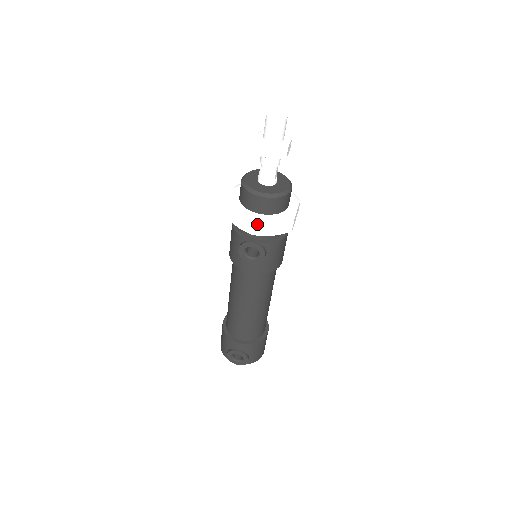
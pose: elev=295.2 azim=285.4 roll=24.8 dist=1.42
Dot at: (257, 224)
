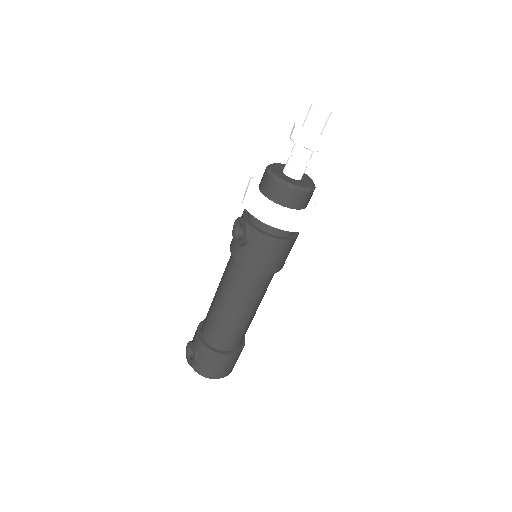
Dot at: (249, 194)
